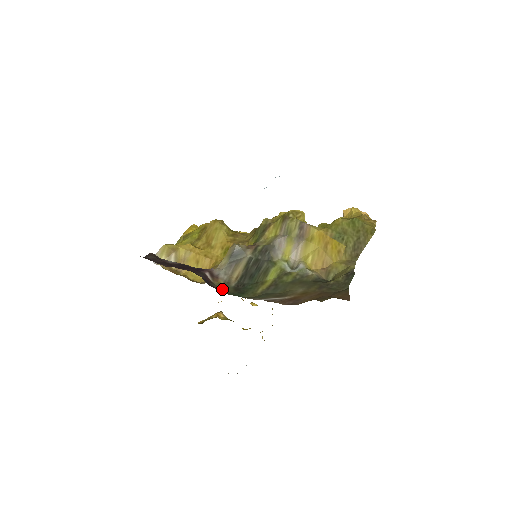
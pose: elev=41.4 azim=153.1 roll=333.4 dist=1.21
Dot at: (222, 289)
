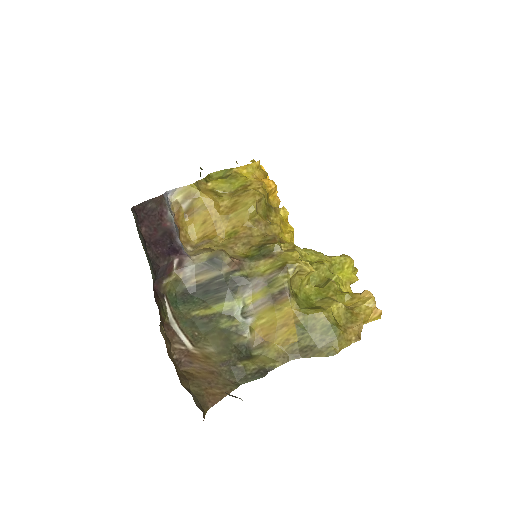
Dot at: (171, 286)
